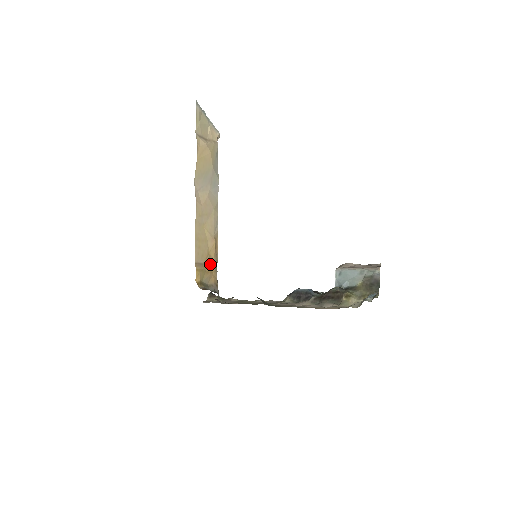
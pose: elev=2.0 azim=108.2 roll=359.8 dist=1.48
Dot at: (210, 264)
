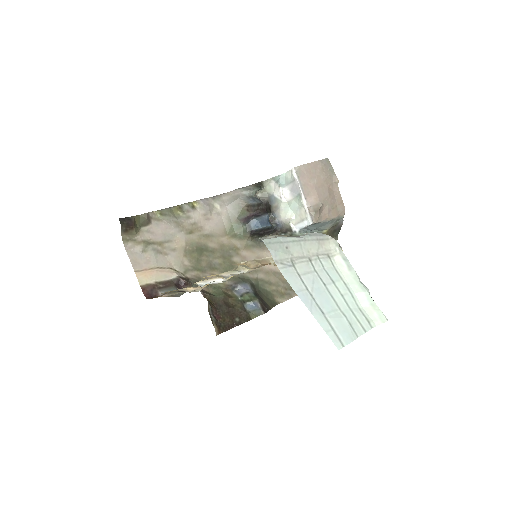
Dot at: occluded
